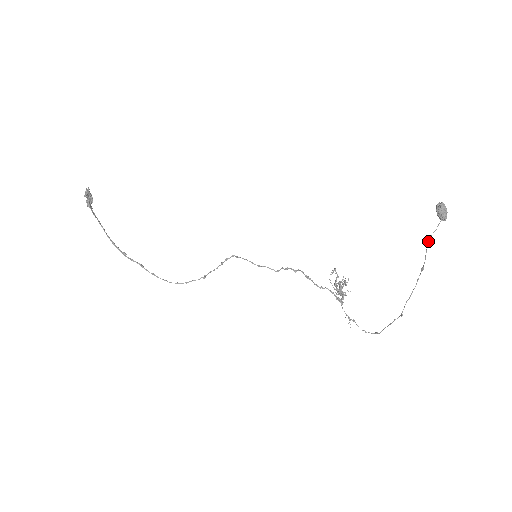
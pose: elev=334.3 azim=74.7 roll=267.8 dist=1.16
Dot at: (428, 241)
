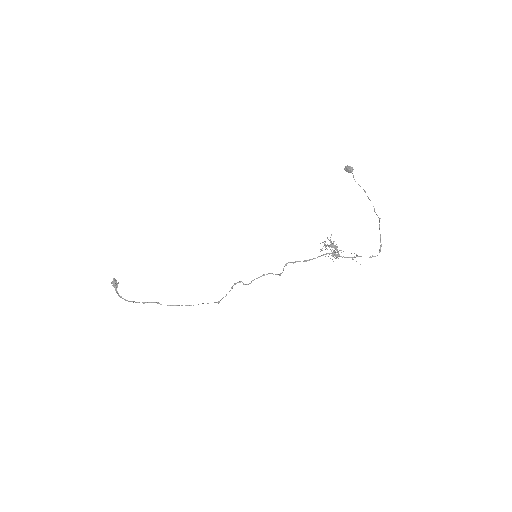
Dot at: occluded
